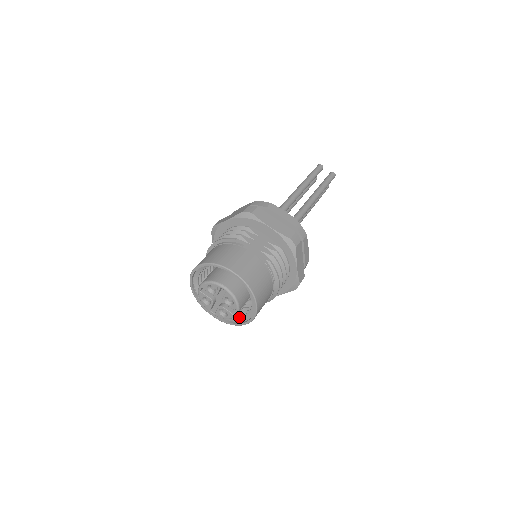
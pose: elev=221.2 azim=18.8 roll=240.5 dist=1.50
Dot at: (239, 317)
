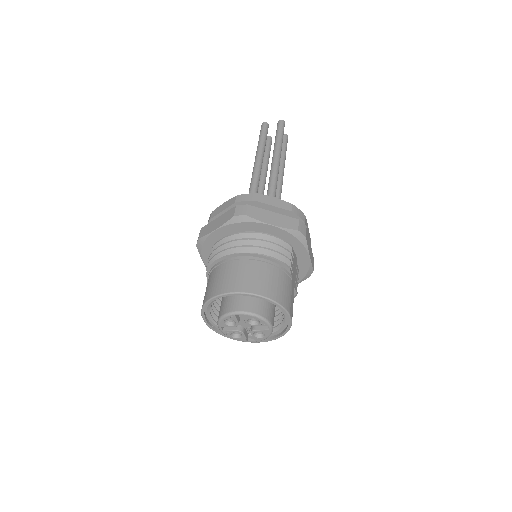
Dot at: occluded
